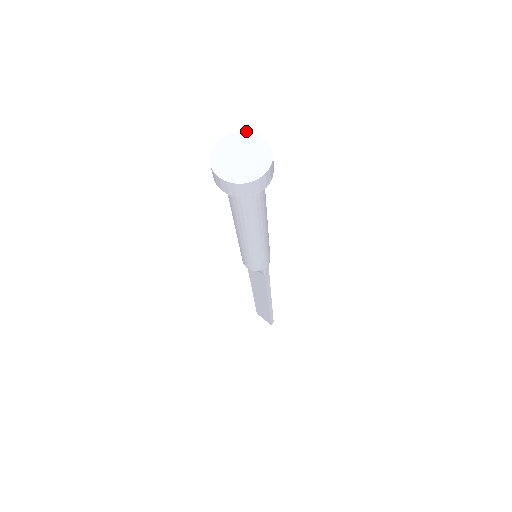
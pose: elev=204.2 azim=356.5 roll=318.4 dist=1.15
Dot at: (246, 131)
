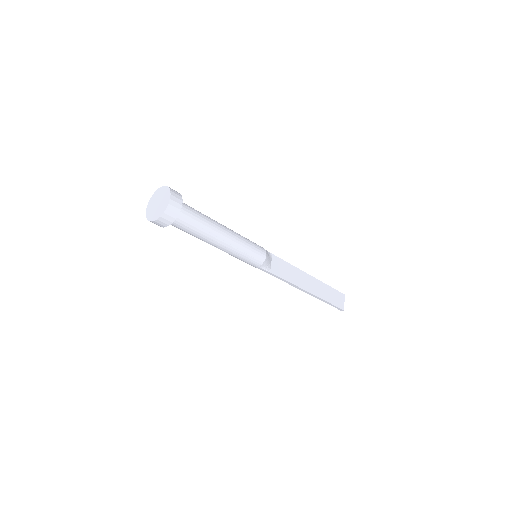
Dot at: (170, 190)
